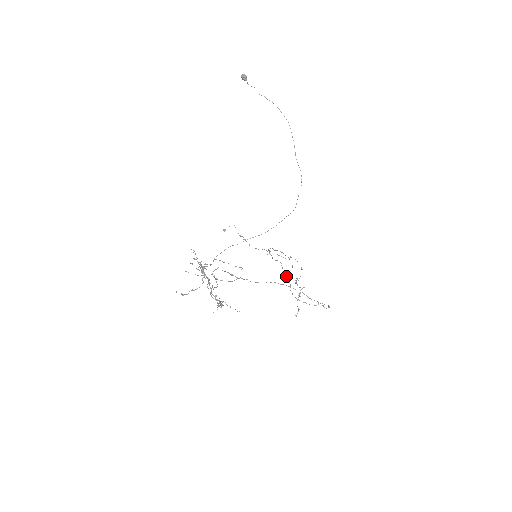
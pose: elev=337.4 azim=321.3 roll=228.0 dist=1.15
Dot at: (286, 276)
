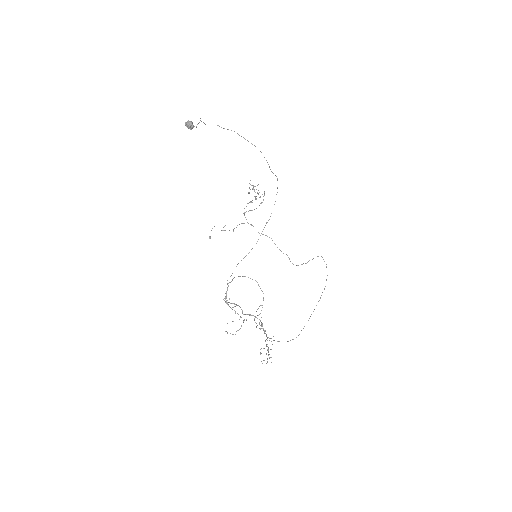
Dot at: occluded
